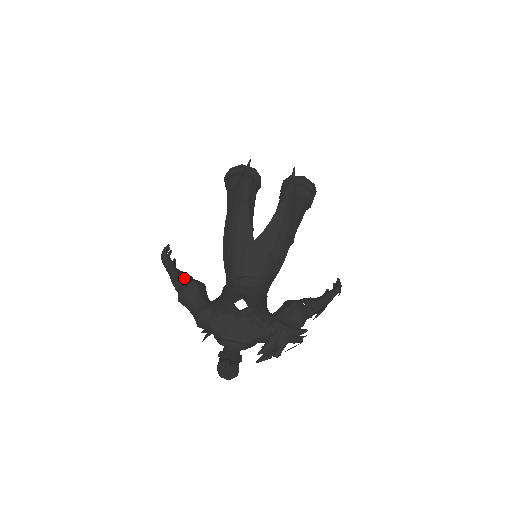
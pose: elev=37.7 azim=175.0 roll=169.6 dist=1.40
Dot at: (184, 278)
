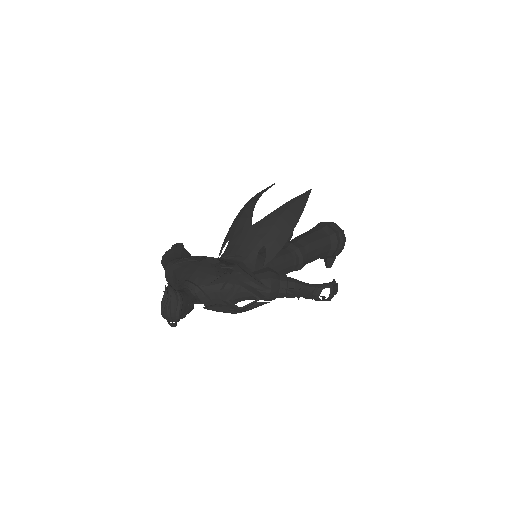
Dot at: occluded
